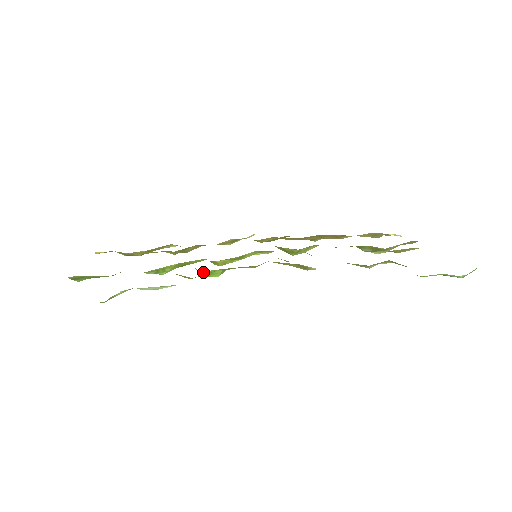
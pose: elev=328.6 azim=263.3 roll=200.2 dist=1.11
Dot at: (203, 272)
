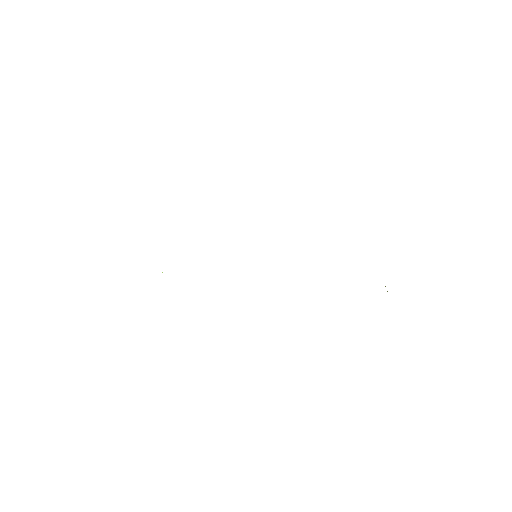
Dot at: occluded
